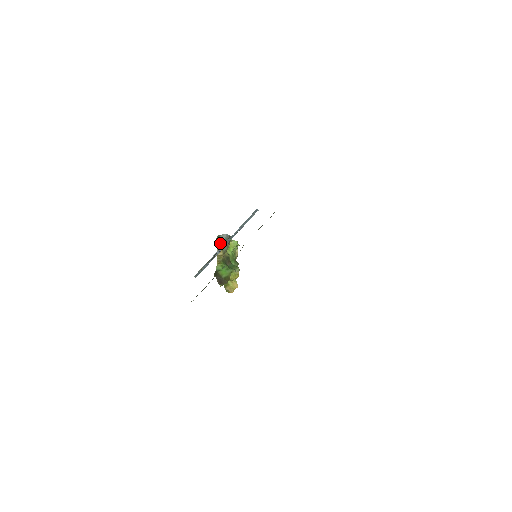
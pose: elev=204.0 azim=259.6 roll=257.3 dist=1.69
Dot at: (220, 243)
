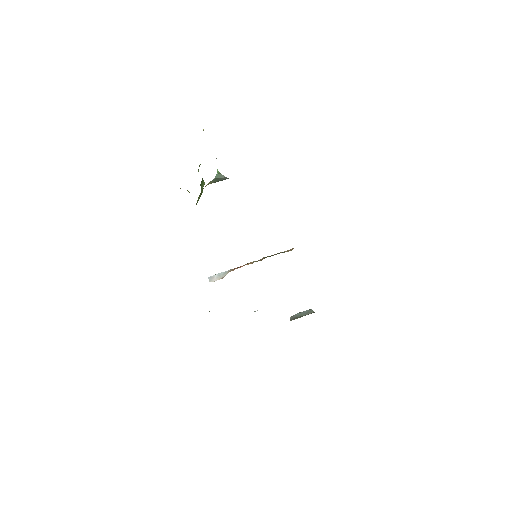
Dot at: (217, 181)
